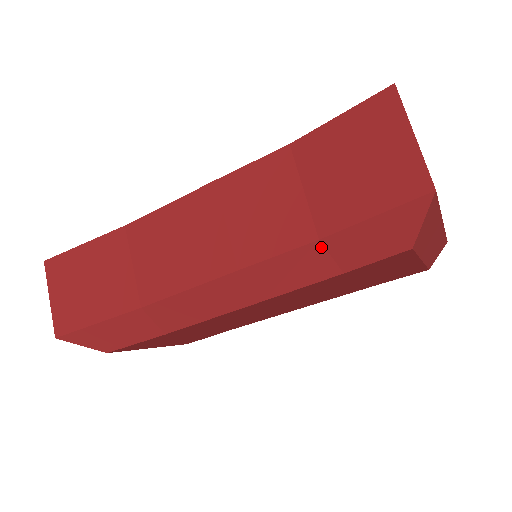
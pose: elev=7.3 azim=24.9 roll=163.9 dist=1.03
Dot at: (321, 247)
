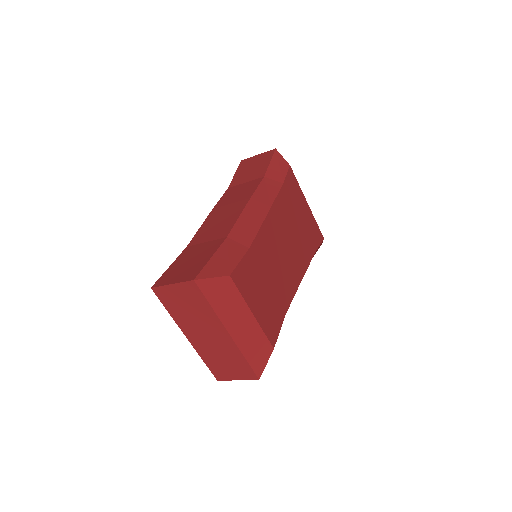
Dot at: (267, 179)
